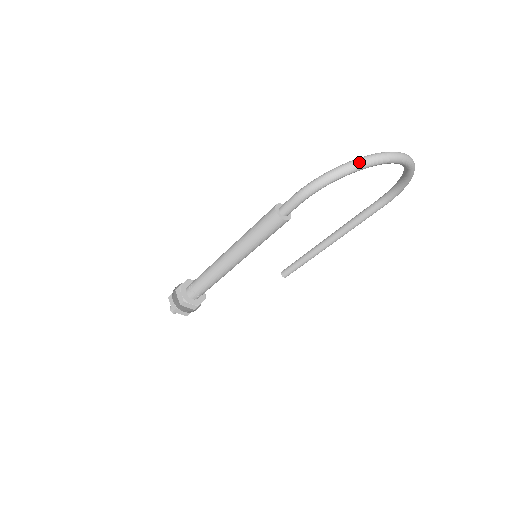
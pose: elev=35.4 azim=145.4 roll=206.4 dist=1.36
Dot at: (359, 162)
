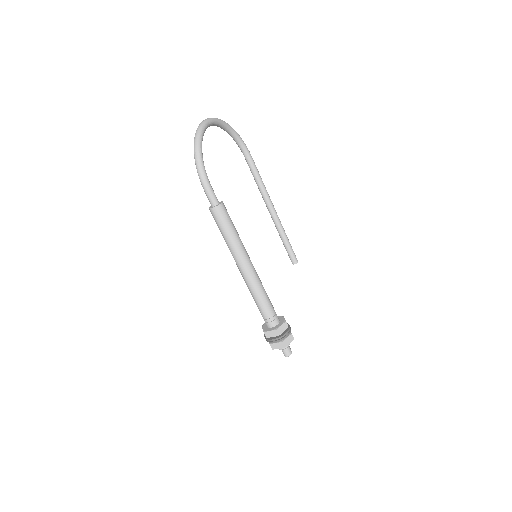
Dot at: (196, 140)
